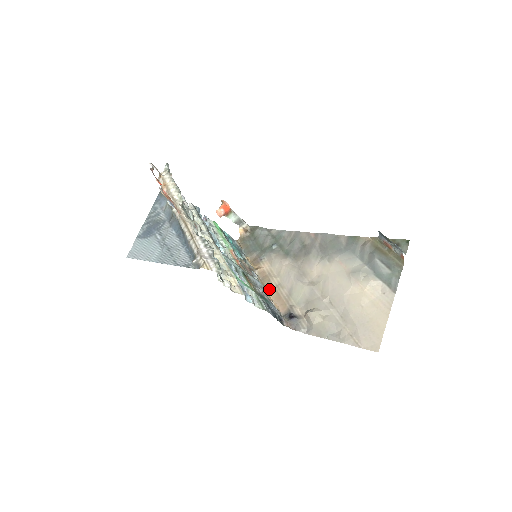
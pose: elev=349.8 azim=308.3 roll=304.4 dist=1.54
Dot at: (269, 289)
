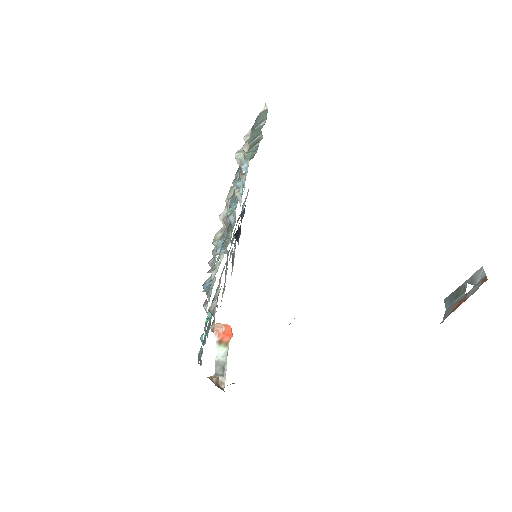
Dot at: occluded
